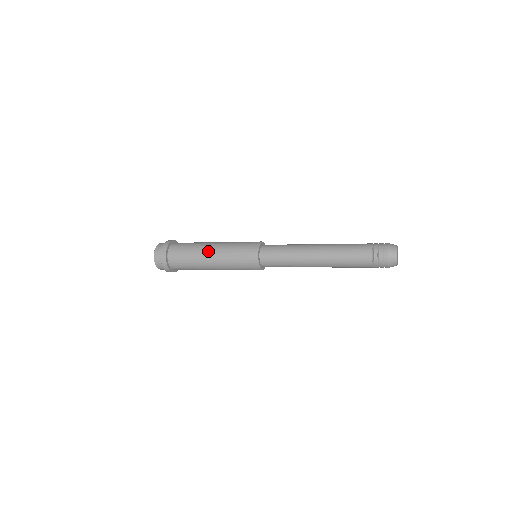
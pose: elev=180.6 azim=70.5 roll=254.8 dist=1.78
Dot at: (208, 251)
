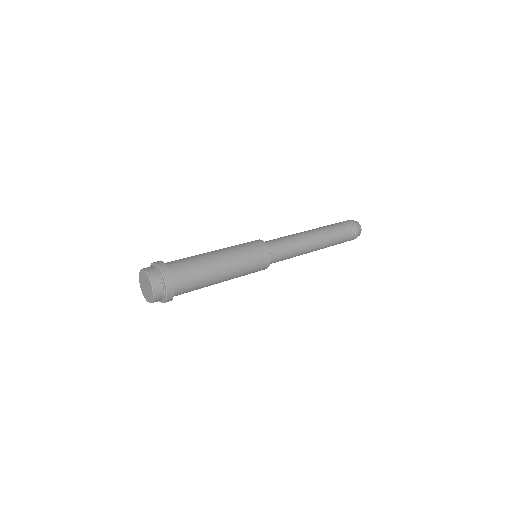
Dot at: (222, 271)
